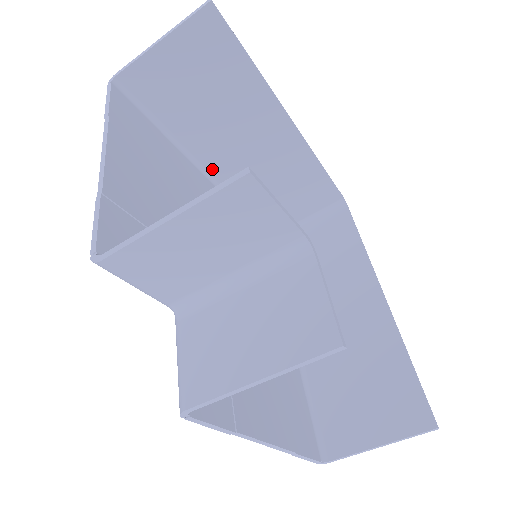
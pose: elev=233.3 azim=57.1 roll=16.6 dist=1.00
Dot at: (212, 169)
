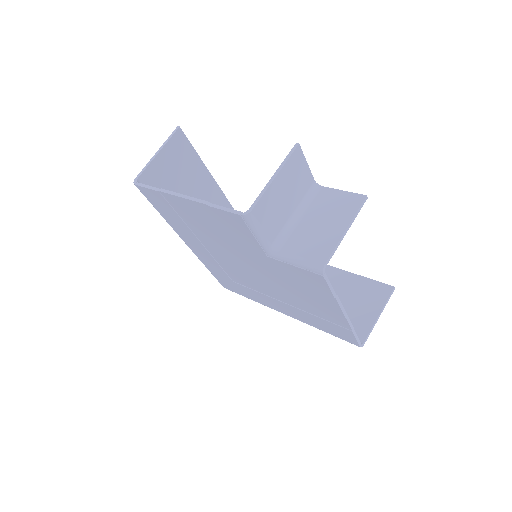
Dot at: occluded
